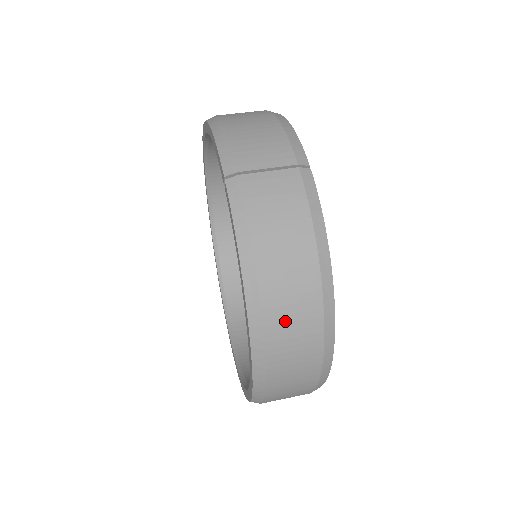
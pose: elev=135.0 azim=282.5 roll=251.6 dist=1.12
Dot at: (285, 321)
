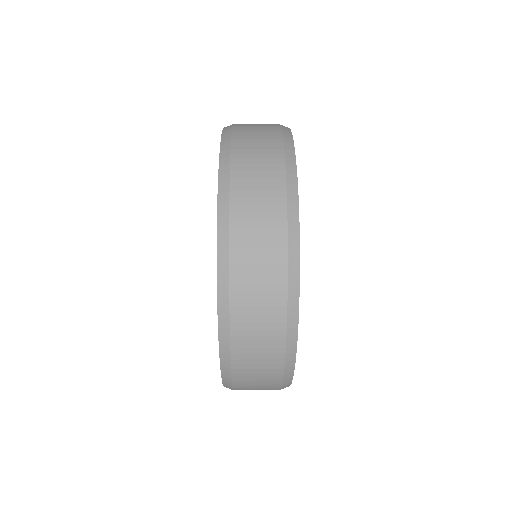
Dot at: (250, 271)
